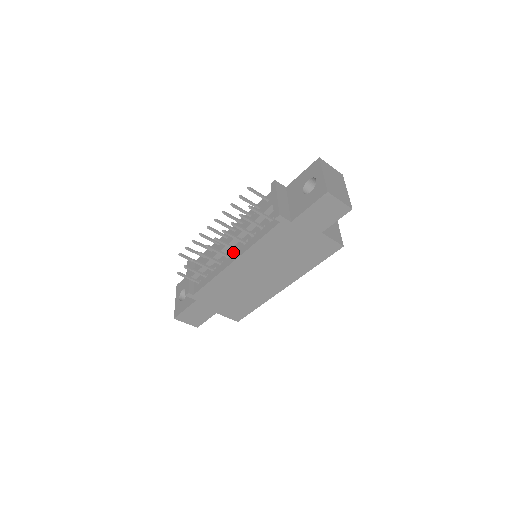
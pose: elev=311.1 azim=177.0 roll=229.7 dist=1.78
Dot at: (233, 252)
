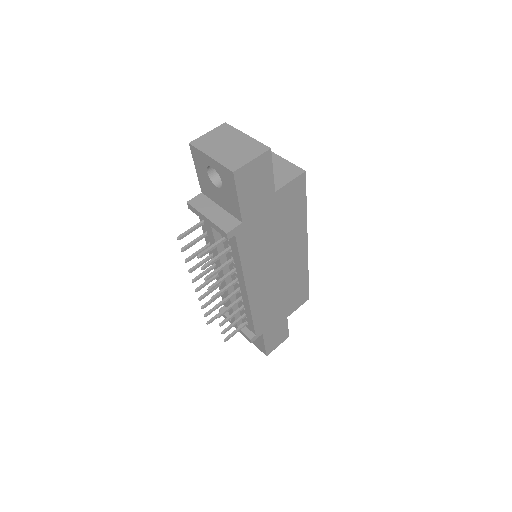
Dot at: (237, 284)
